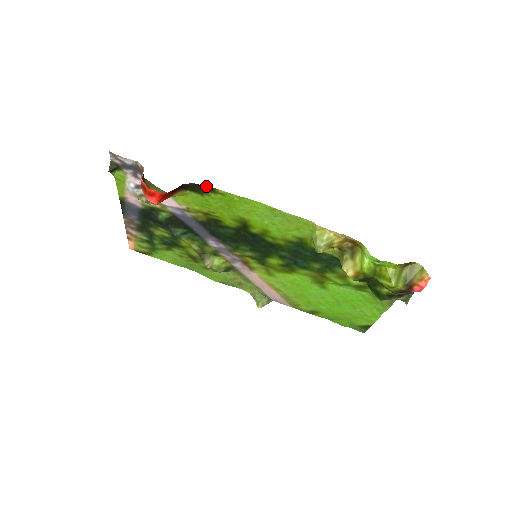
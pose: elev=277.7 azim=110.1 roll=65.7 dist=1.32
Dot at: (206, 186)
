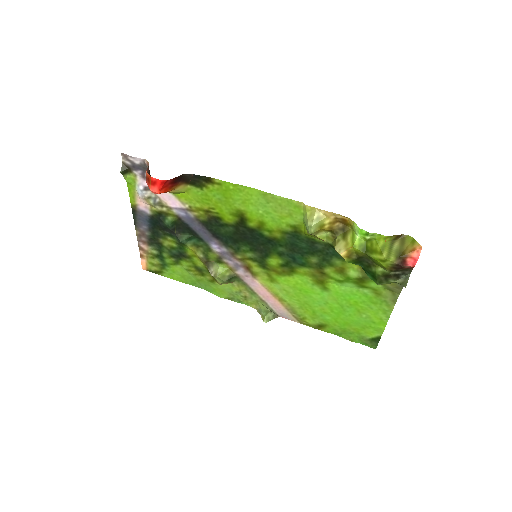
Dot at: (204, 176)
